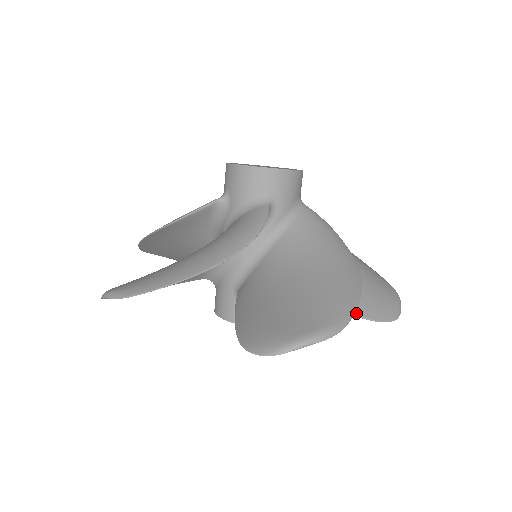
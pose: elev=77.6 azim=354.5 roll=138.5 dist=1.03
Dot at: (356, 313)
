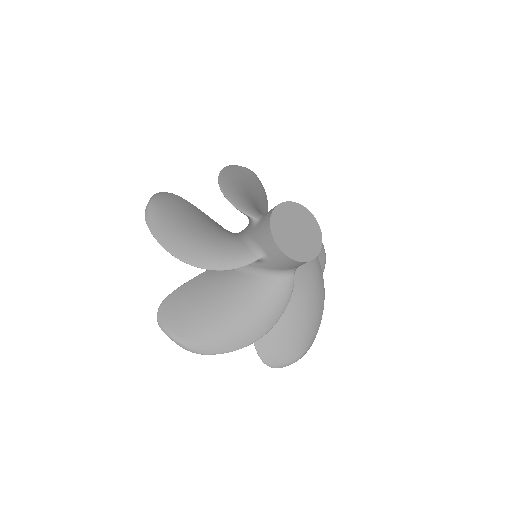
Dot at: occluded
